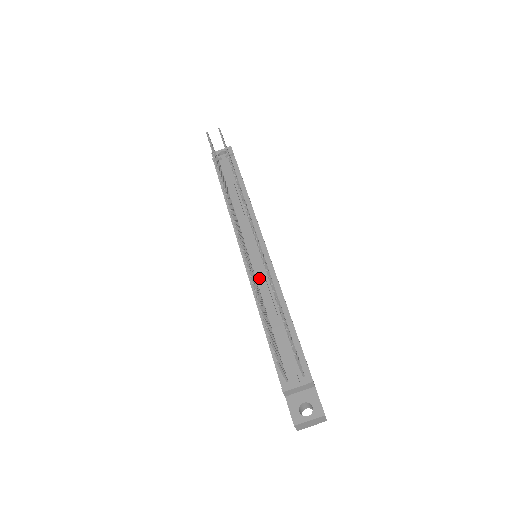
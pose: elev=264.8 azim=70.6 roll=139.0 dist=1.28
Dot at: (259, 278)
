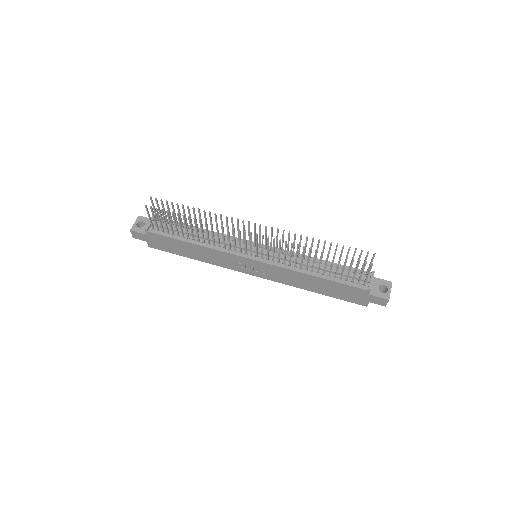
Dot at: (281, 260)
